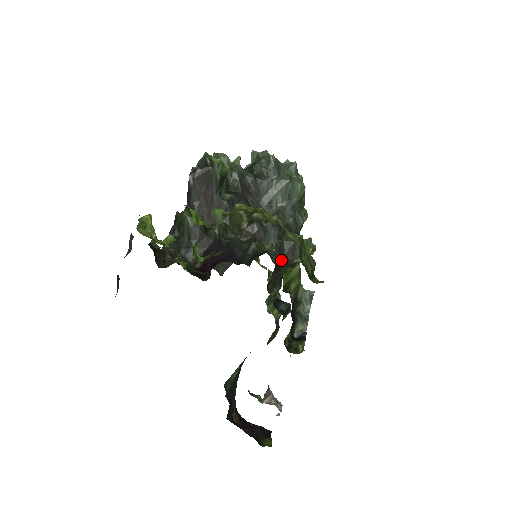
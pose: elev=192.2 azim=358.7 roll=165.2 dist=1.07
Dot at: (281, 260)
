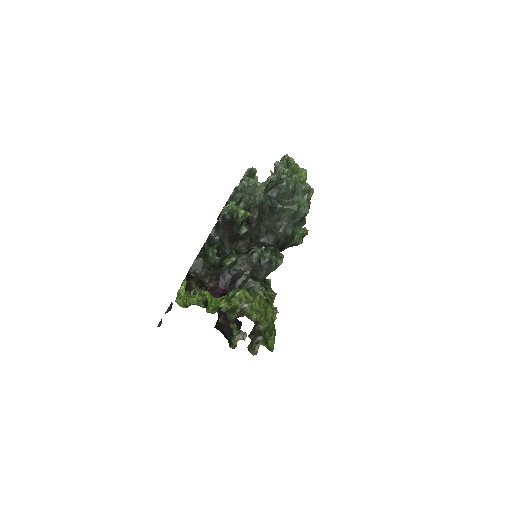
Dot at: (251, 339)
